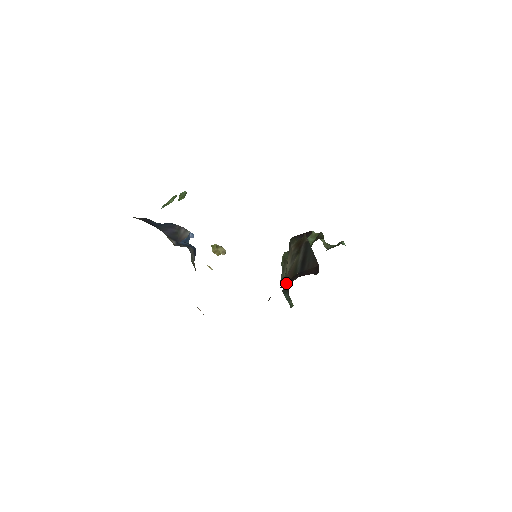
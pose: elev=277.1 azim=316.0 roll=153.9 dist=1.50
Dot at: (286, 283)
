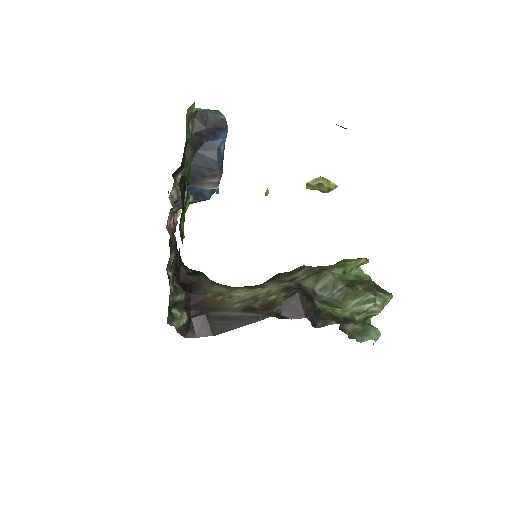
Dot at: (203, 300)
